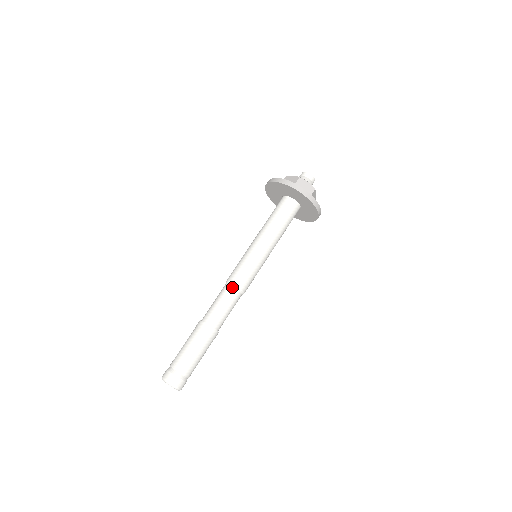
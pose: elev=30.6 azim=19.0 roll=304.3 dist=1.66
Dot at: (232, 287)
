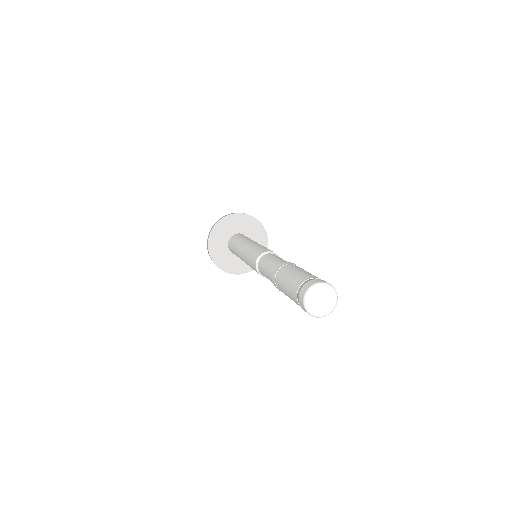
Dot at: (272, 253)
